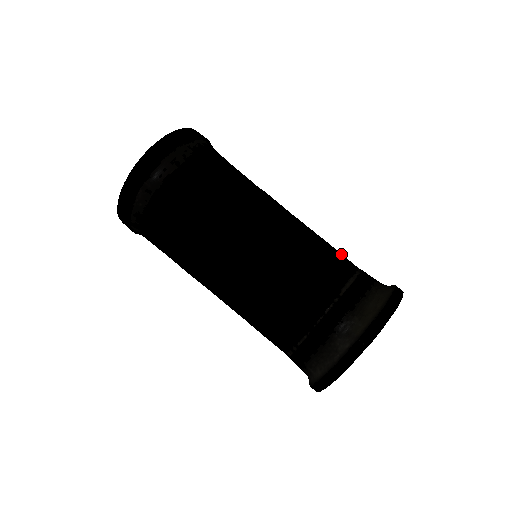
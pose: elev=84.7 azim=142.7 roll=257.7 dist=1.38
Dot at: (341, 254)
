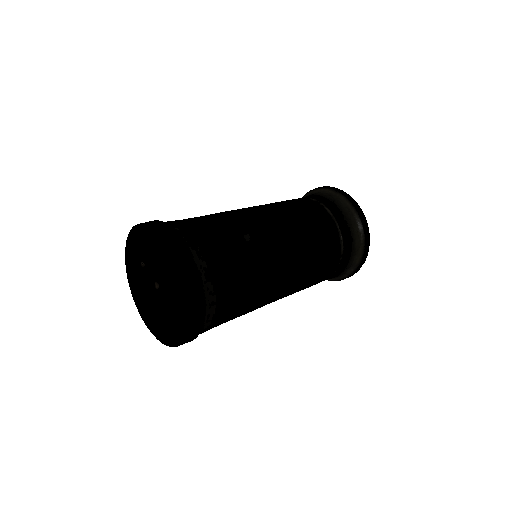
Dot at: (318, 217)
